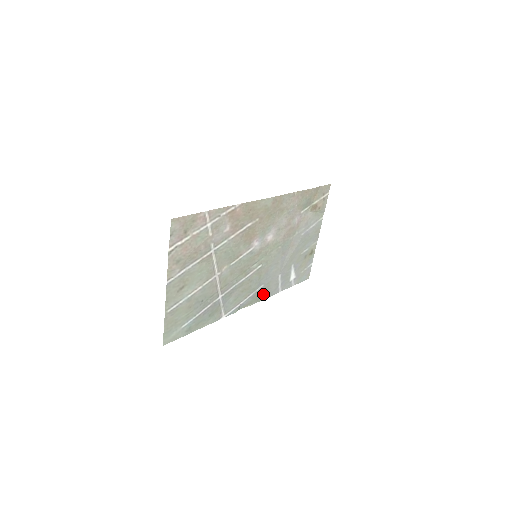
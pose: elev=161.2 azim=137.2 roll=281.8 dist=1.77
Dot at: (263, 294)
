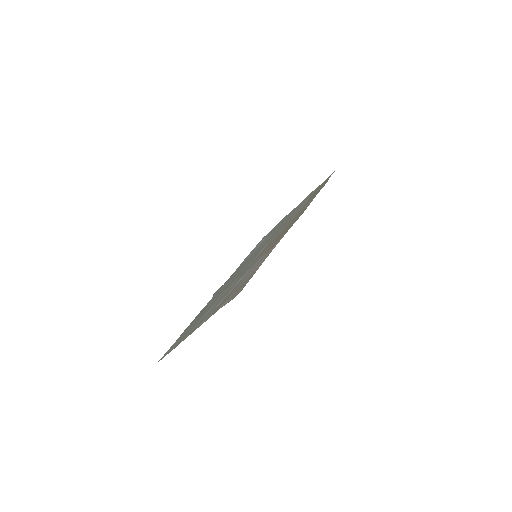
Dot at: occluded
